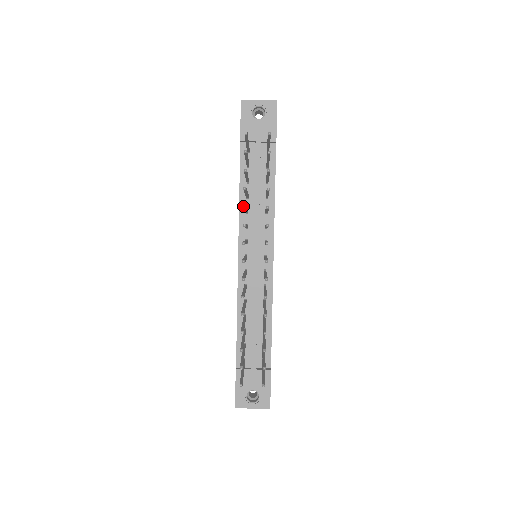
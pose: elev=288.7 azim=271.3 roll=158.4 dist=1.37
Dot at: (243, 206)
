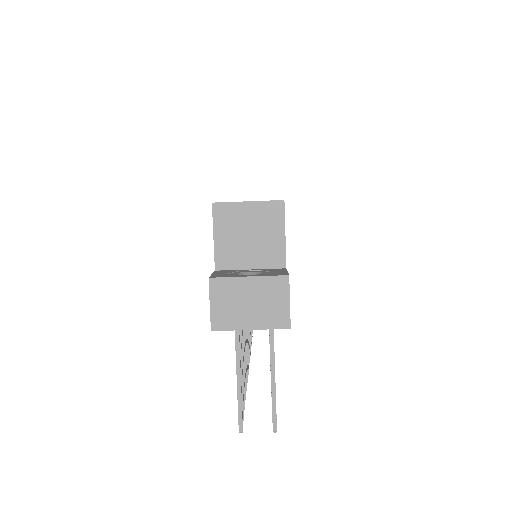
Dot at: occluded
